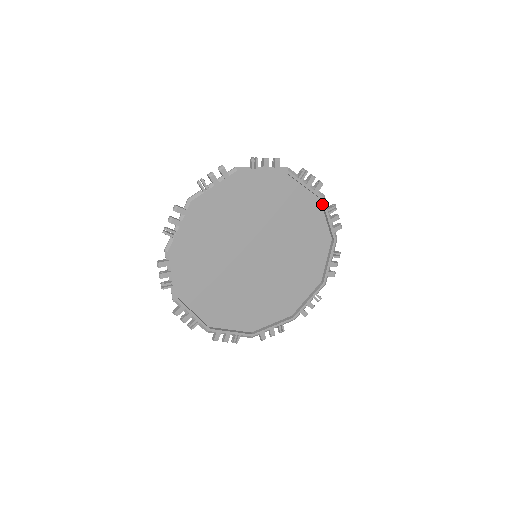
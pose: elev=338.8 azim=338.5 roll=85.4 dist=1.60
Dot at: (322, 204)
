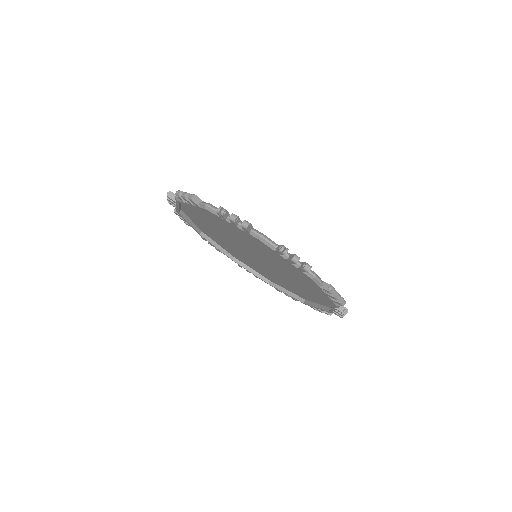
Dot at: (326, 308)
